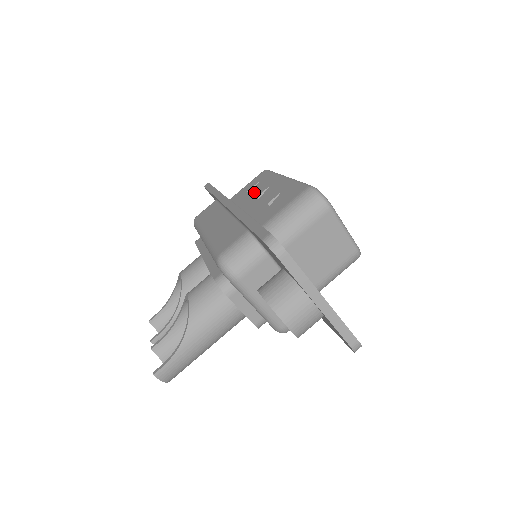
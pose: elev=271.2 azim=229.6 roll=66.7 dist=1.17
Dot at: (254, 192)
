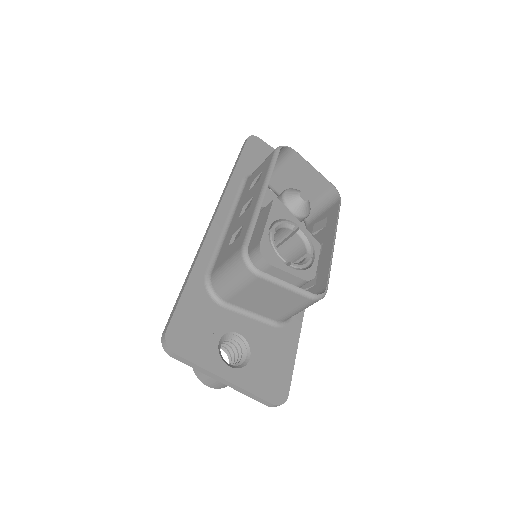
Dot at: (249, 193)
